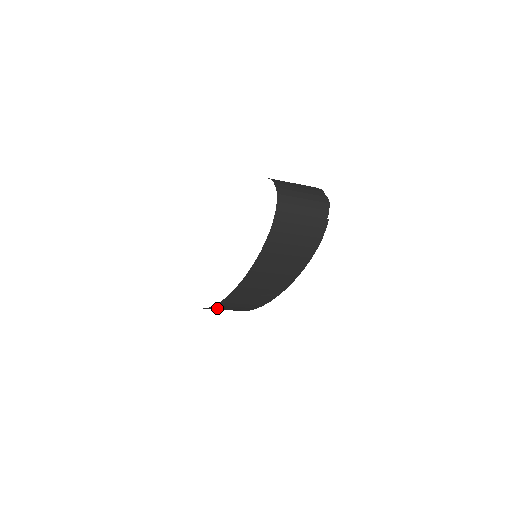
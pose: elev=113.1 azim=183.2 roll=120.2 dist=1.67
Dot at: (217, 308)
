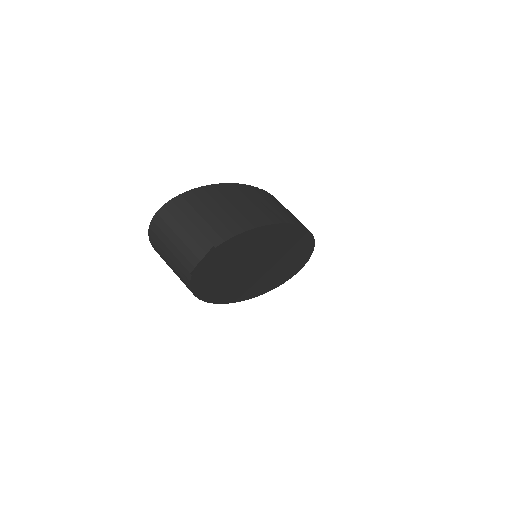
Dot at: occluded
